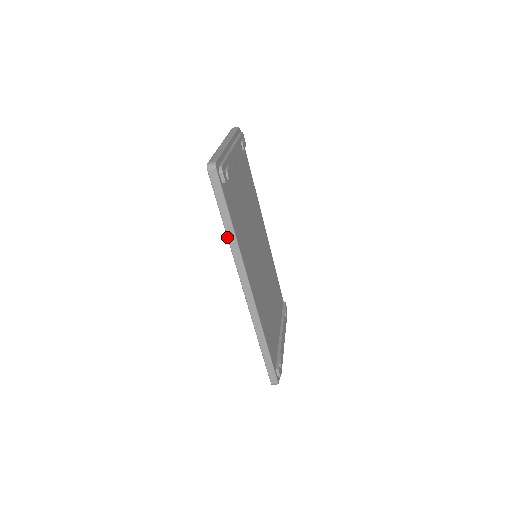
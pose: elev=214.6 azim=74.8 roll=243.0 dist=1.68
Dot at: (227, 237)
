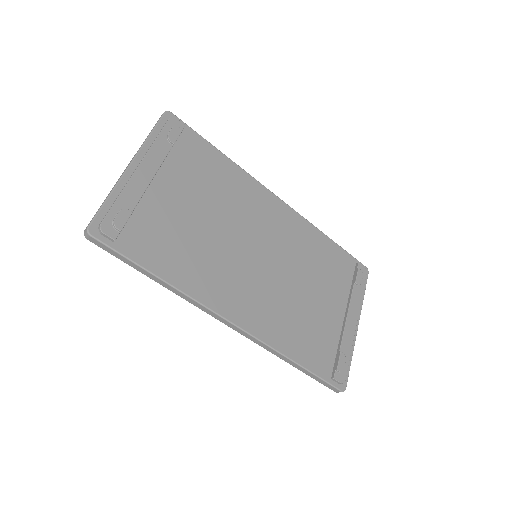
Dot at: (165, 287)
